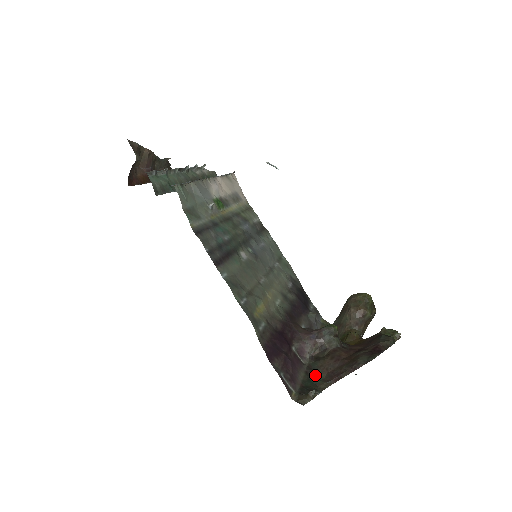
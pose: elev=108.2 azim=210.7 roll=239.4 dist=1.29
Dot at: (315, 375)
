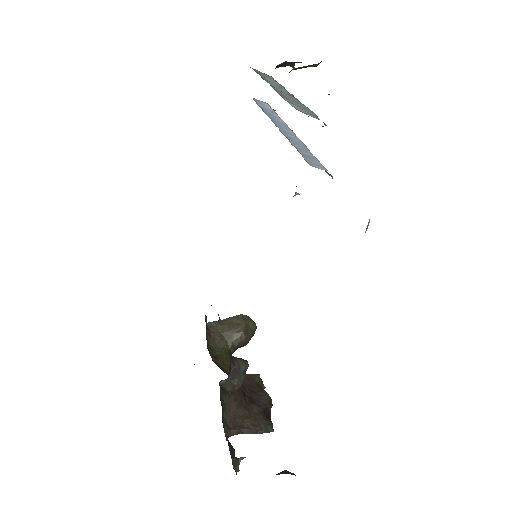
Dot at: (223, 415)
